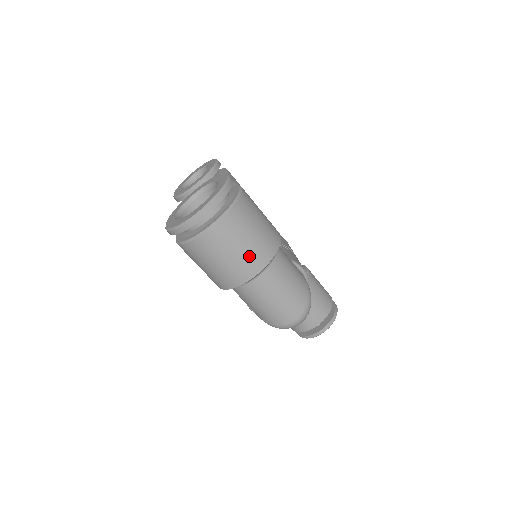
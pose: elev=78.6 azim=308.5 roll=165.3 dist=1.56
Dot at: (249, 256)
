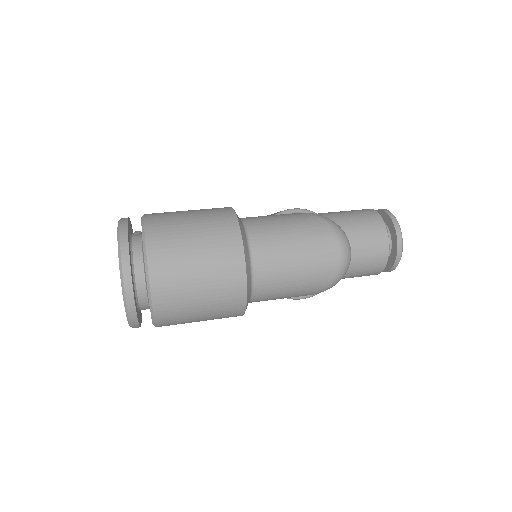
Dot at: (215, 253)
